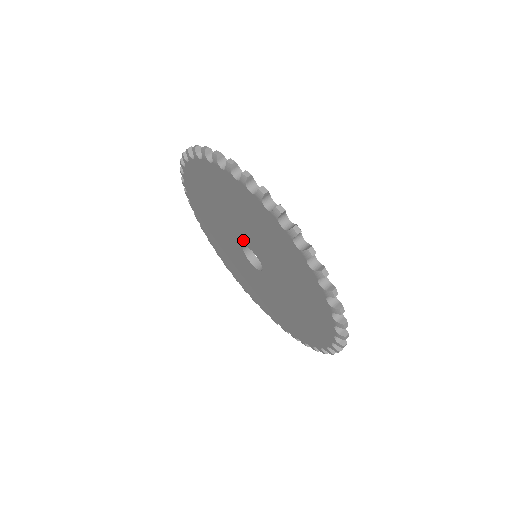
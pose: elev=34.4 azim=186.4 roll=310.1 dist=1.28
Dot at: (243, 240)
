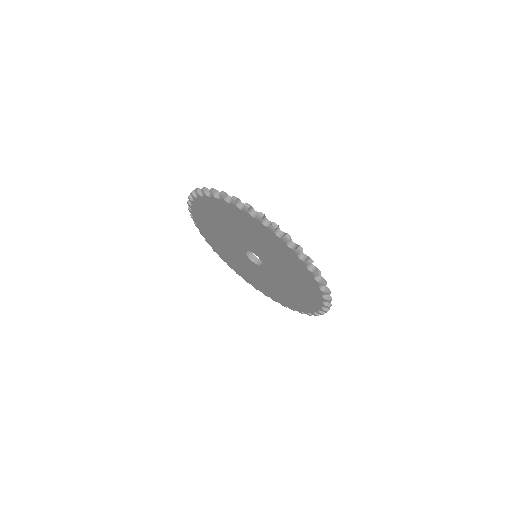
Dot at: (247, 247)
